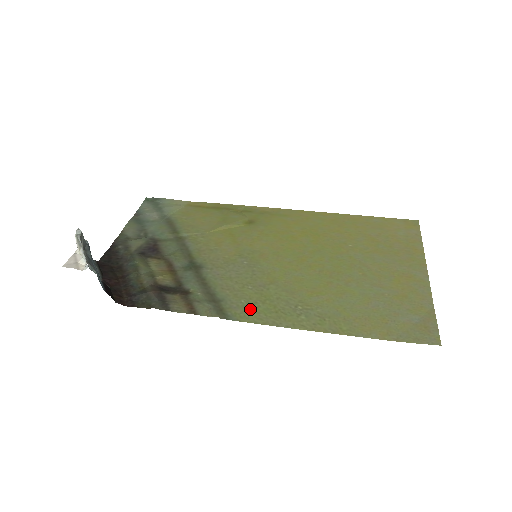
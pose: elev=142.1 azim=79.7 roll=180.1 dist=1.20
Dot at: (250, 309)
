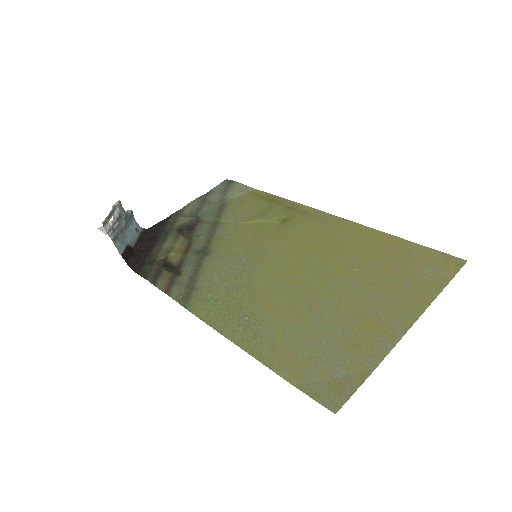
Dot at: (208, 304)
